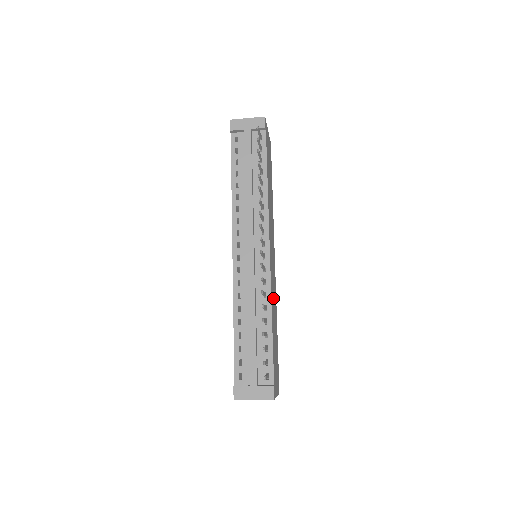
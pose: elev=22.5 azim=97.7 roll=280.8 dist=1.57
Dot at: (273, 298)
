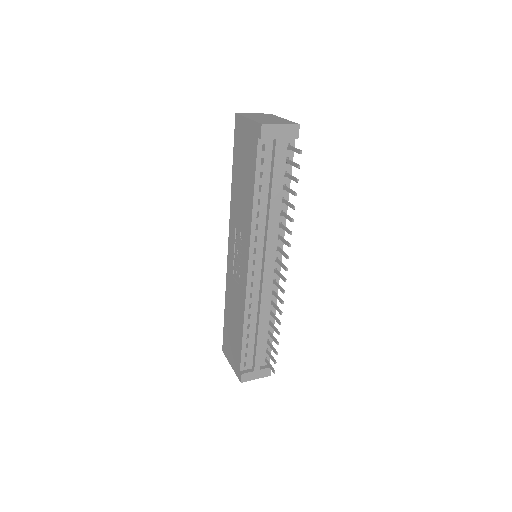
Dot at: occluded
